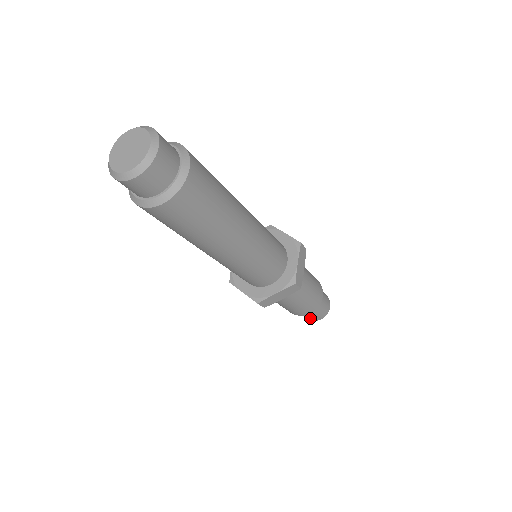
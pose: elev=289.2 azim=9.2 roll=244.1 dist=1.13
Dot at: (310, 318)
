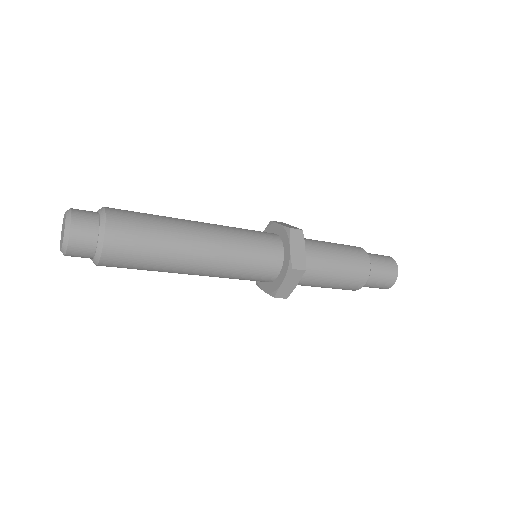
Dot at: (379, 288)
